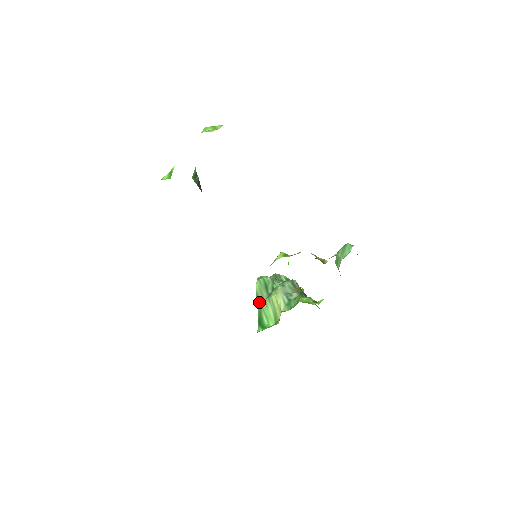
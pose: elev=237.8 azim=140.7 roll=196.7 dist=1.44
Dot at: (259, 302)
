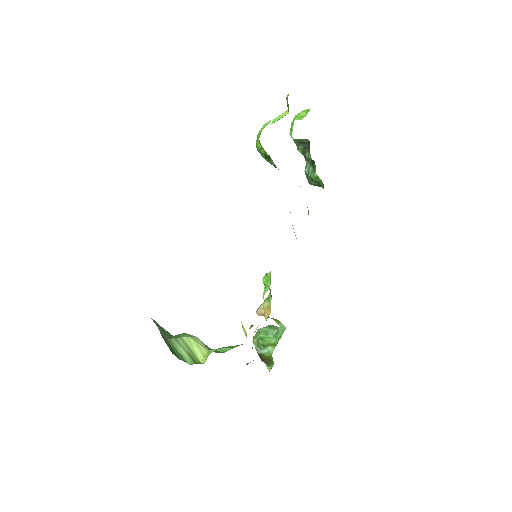
Dot at: (163, 336)
